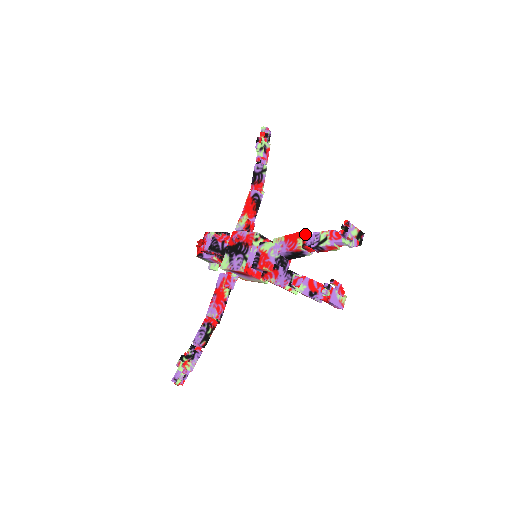
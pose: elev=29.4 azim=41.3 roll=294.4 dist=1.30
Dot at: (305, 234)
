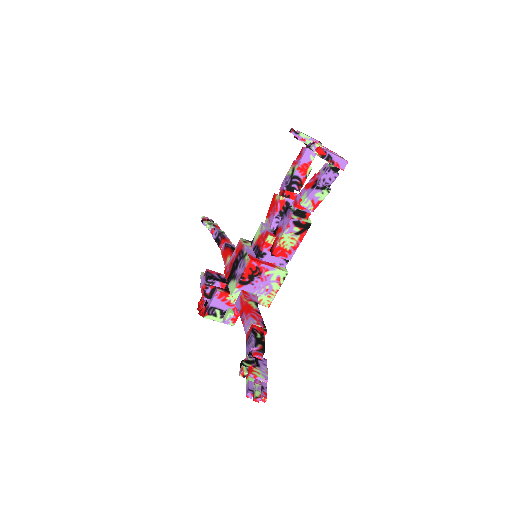
Dot at: occluded
